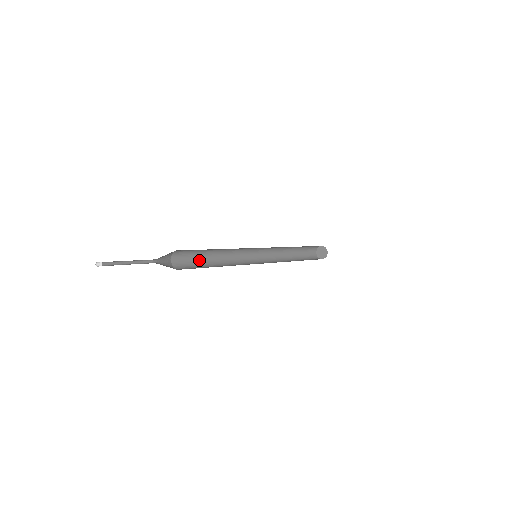
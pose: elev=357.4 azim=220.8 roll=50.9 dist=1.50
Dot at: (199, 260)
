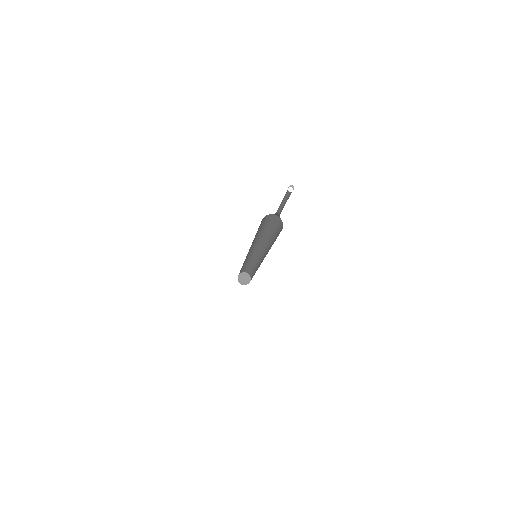
Dot at: (257, 231)
